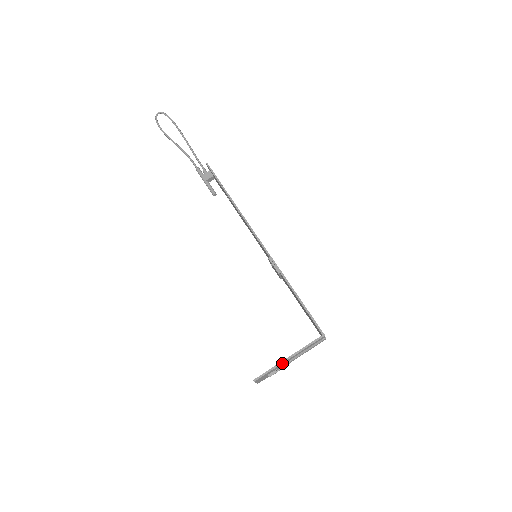
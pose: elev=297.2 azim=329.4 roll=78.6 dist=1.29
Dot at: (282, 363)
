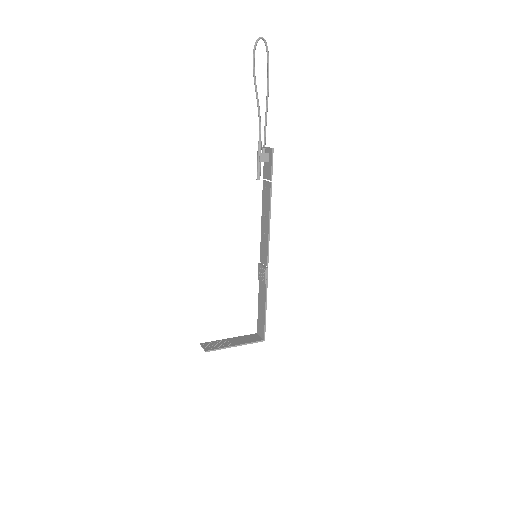
Dot at: (230, 347)
